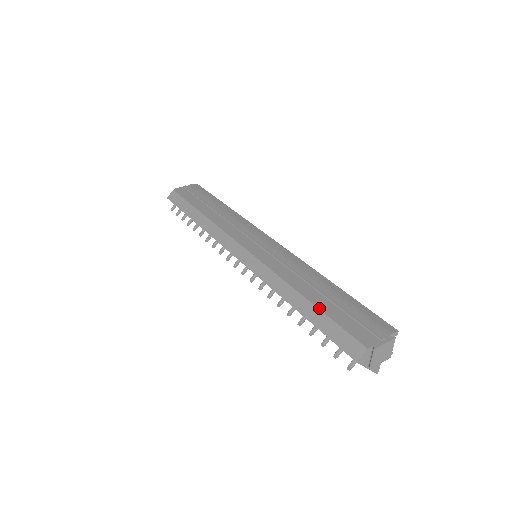
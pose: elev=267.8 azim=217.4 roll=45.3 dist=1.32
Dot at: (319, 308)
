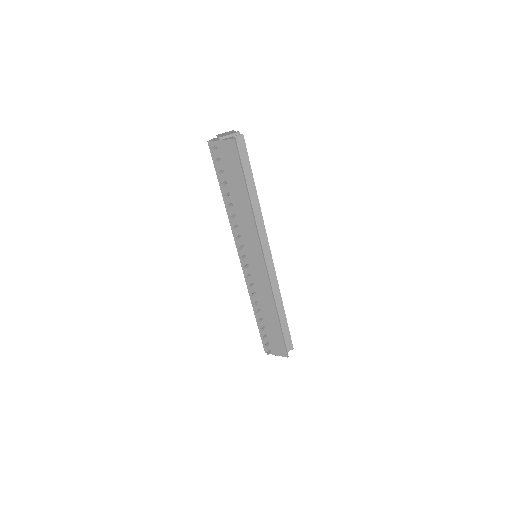
Dot at: occluded
